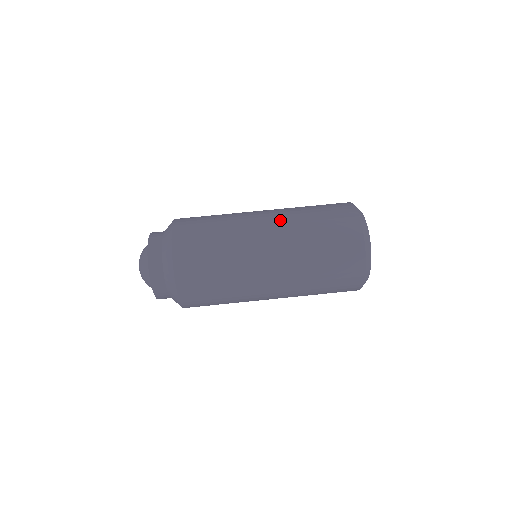
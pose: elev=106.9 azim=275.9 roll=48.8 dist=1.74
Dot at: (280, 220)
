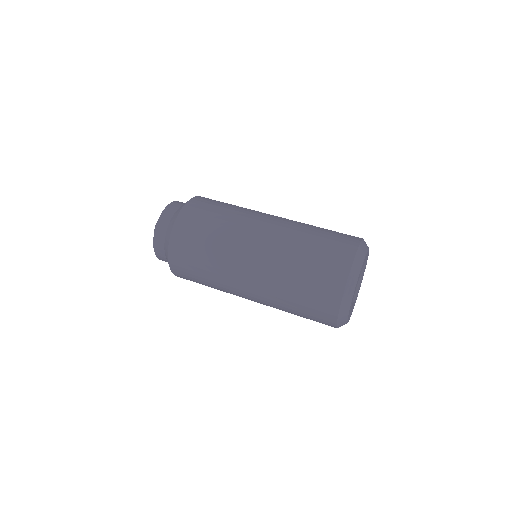
Dot at: occluded
